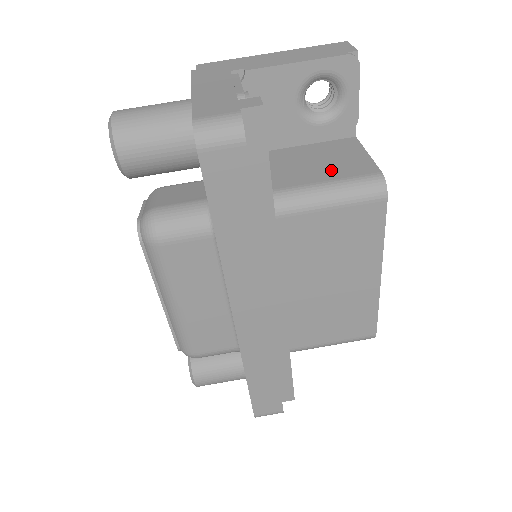
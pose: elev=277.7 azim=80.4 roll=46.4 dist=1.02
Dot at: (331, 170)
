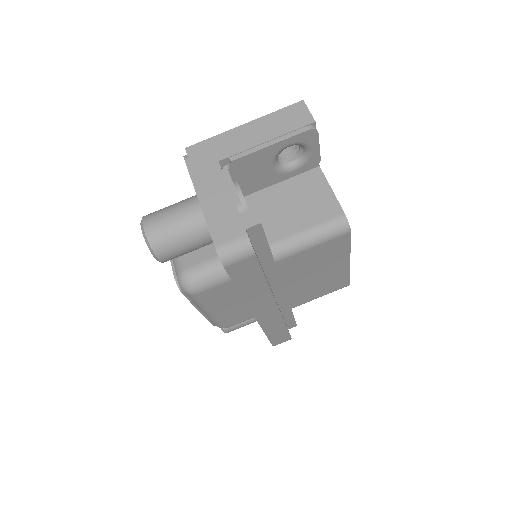
Dot at: (307, 215)
